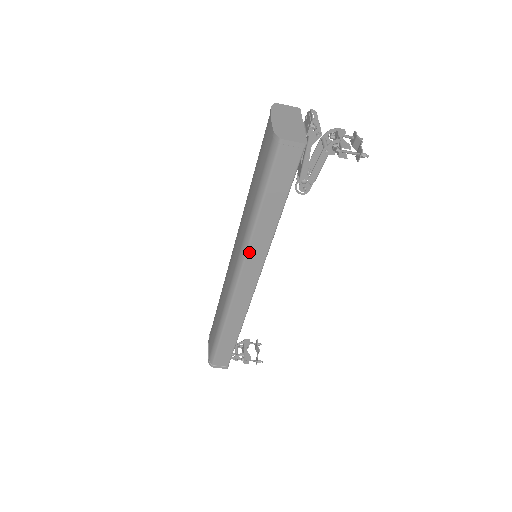
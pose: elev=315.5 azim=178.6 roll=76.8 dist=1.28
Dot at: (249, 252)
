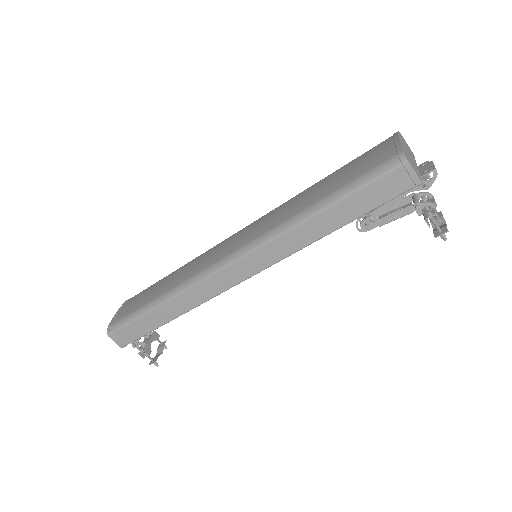
Dot at: (268, 245)
